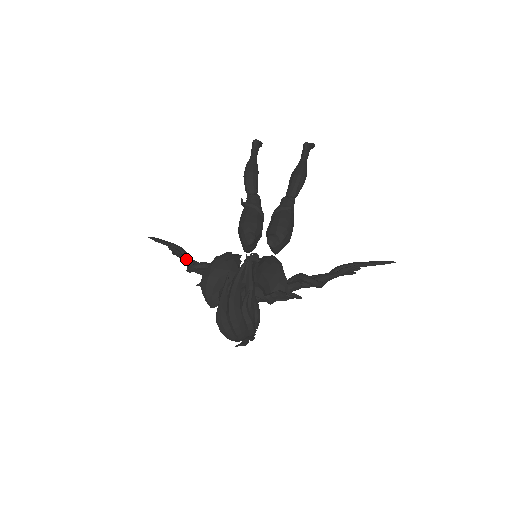
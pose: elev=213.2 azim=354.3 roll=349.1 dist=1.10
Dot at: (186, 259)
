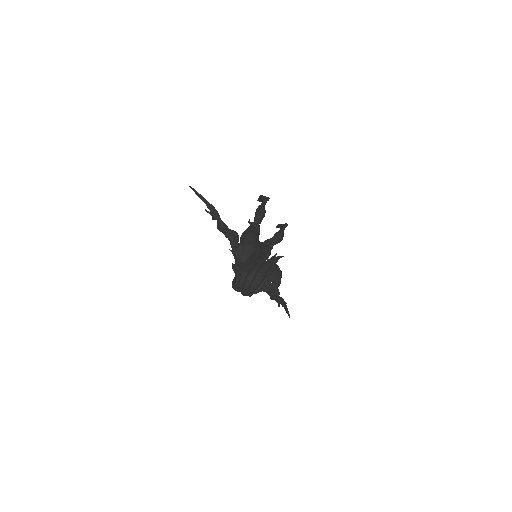
Dot at: (224, 223)
